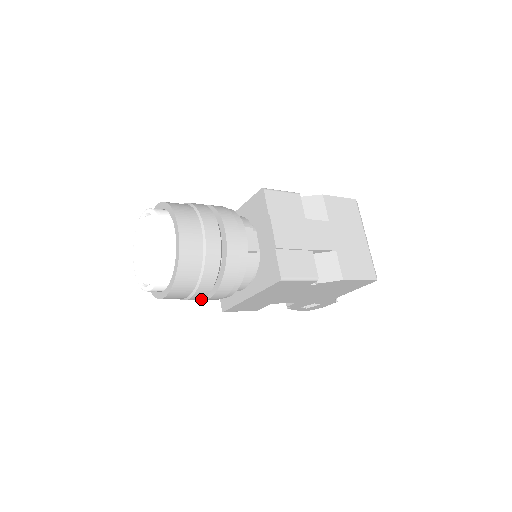
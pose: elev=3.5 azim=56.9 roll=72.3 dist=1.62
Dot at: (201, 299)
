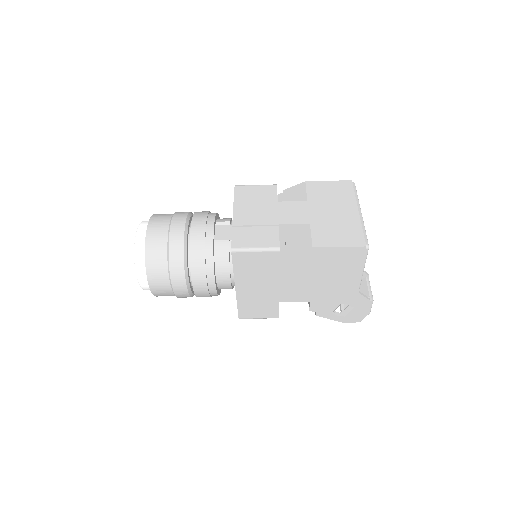
Dot at: (188, 291)
